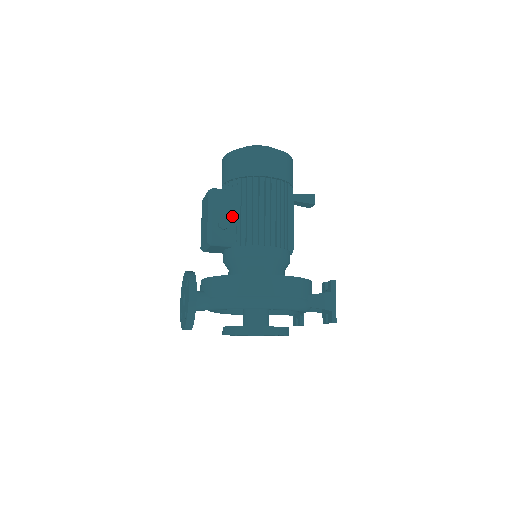
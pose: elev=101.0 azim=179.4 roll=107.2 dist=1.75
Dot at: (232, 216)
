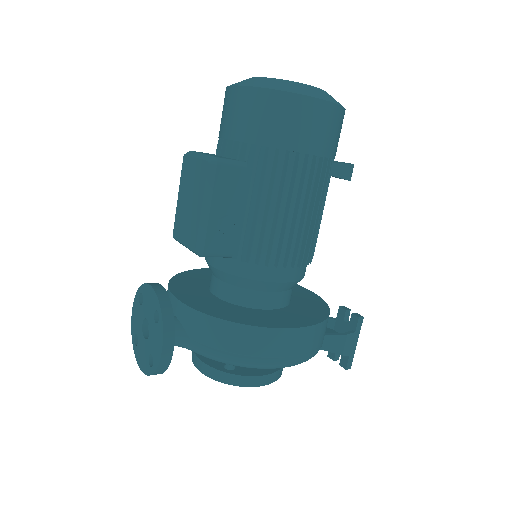
Dot at: (240, 210)
